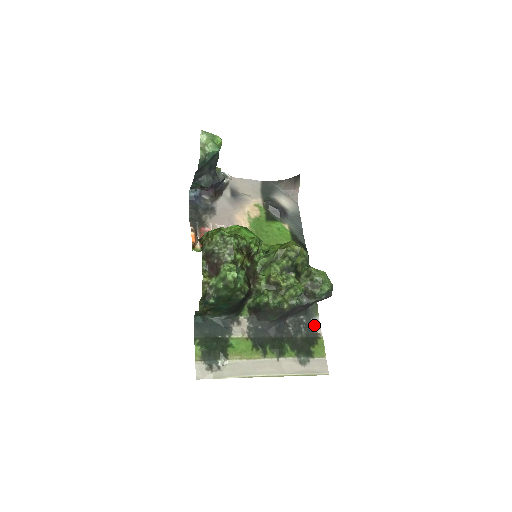
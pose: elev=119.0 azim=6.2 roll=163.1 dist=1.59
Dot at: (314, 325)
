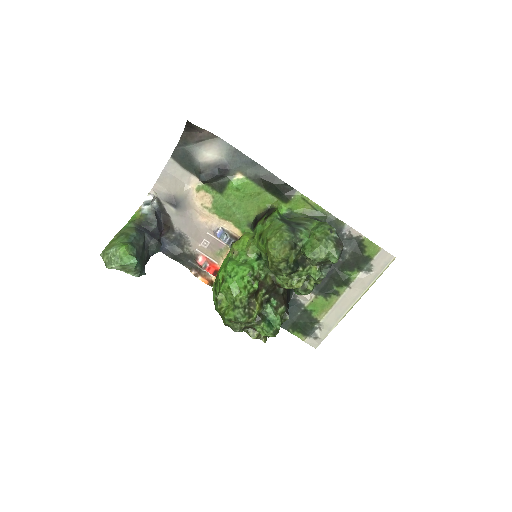
Dot at: (349, 235)
